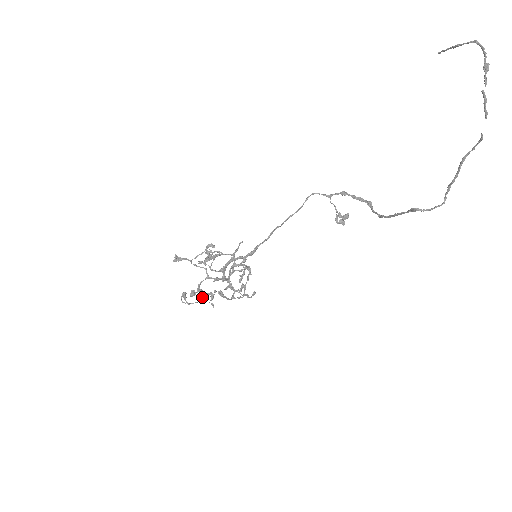
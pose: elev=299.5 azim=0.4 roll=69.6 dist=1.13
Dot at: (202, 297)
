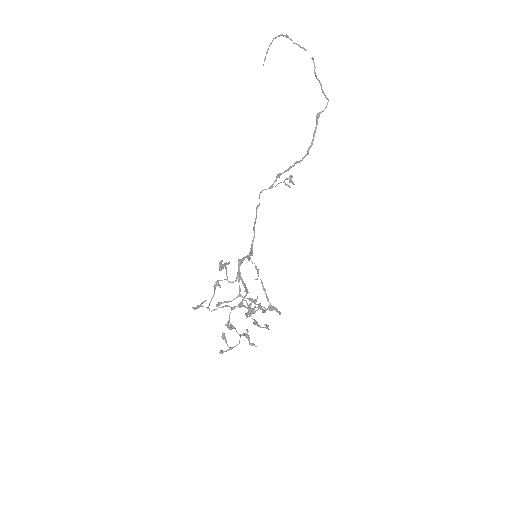
Dot at: occluded
